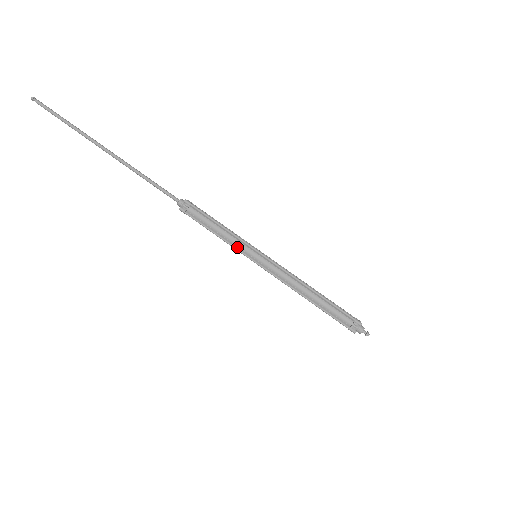
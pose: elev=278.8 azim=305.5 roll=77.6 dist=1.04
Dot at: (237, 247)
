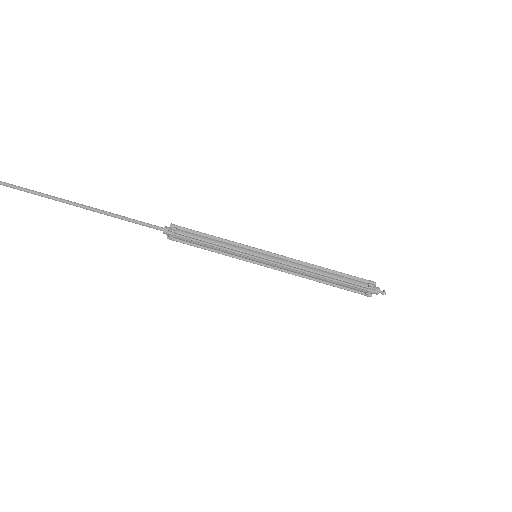
Dot at: (235, 256)
